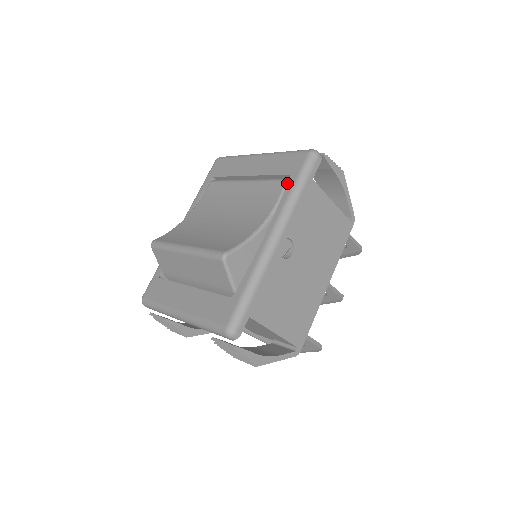
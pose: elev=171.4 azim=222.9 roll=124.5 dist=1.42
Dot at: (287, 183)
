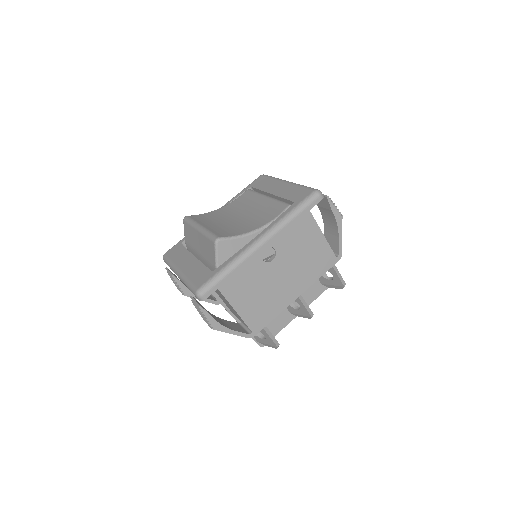
Dot at: (289, 207)
